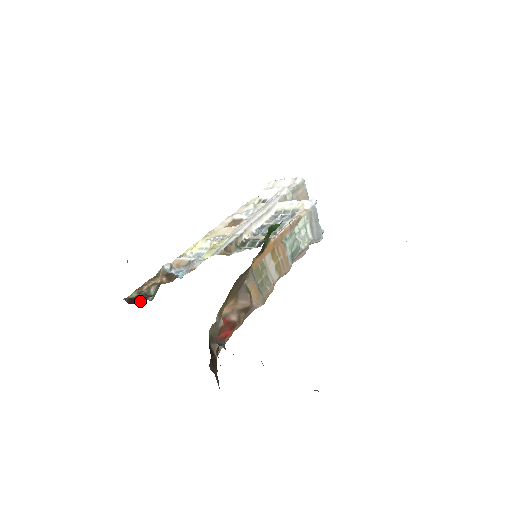
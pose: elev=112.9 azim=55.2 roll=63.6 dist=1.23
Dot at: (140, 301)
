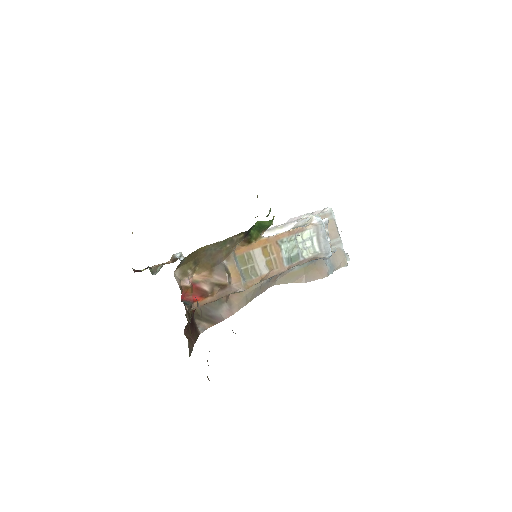
Dot at: occluded
